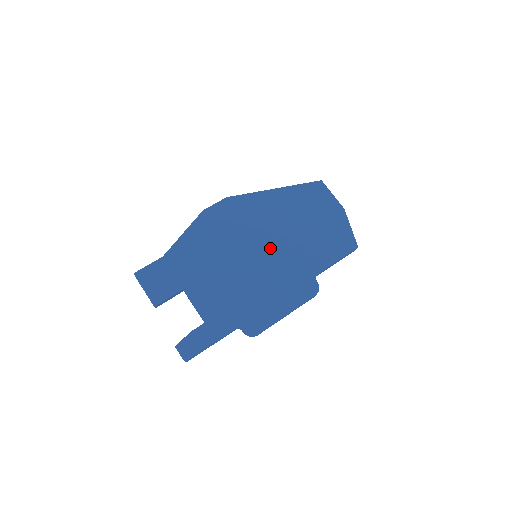
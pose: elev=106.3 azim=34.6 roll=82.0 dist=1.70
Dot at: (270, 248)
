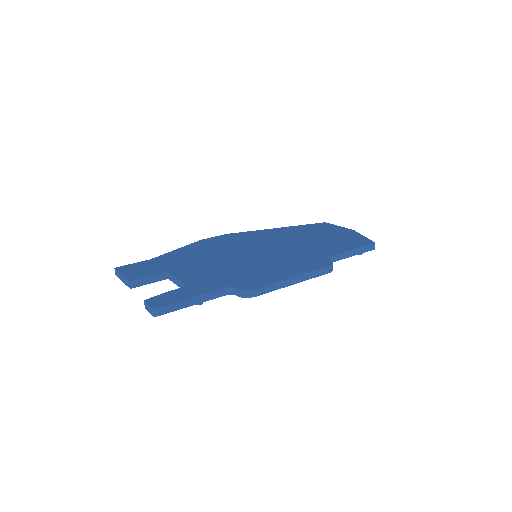
Dot at: (272, 249)
